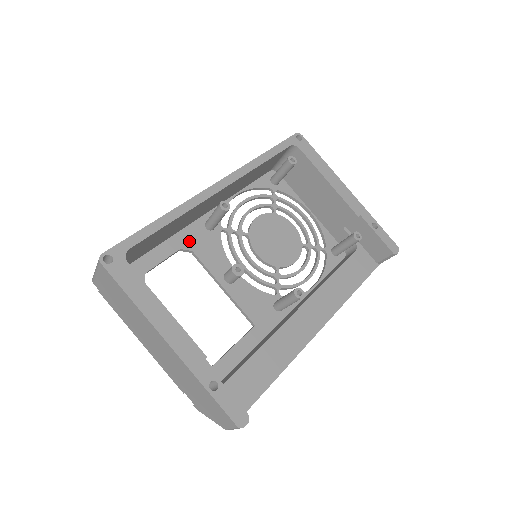
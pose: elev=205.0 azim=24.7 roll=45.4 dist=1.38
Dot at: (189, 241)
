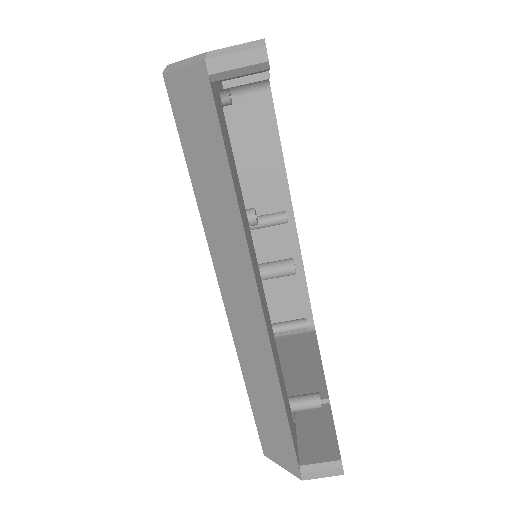
Dot at: occluded
